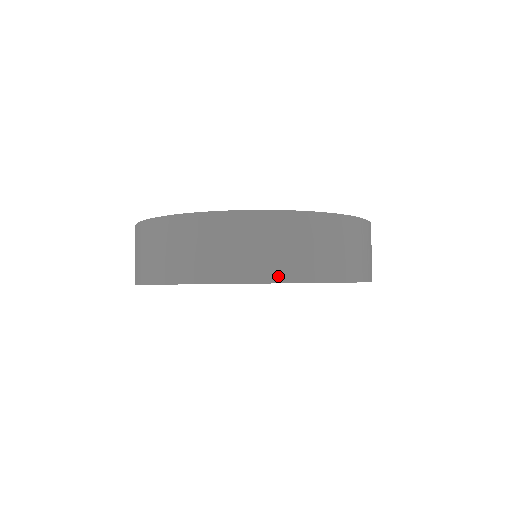
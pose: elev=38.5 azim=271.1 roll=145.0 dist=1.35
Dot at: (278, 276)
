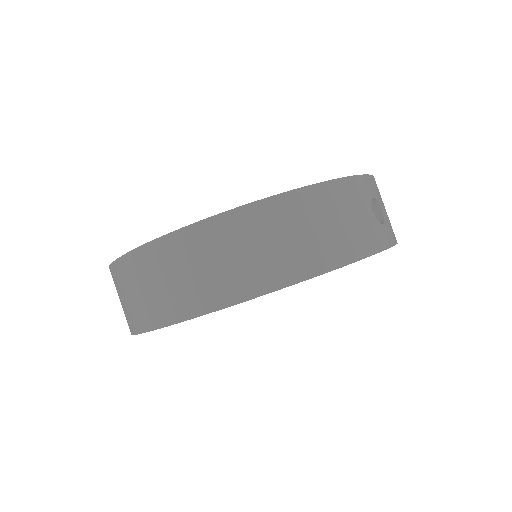
Dot at: (191, 310)
